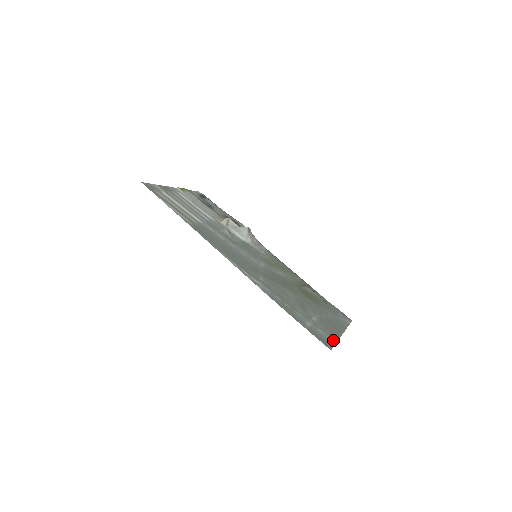
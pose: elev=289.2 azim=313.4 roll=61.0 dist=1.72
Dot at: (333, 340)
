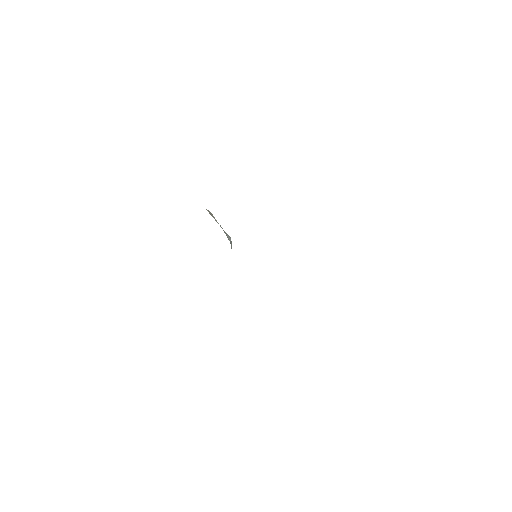
Dot at: occluded
